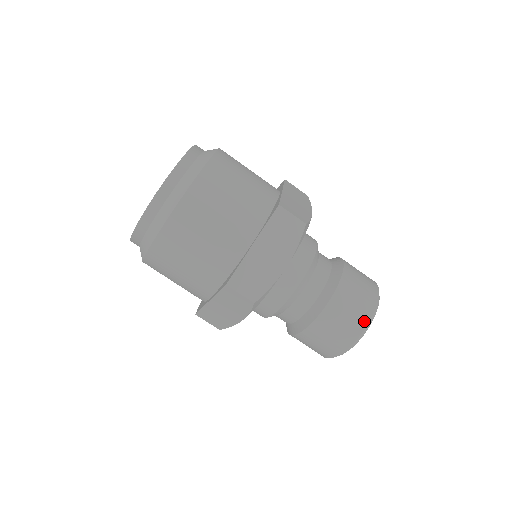
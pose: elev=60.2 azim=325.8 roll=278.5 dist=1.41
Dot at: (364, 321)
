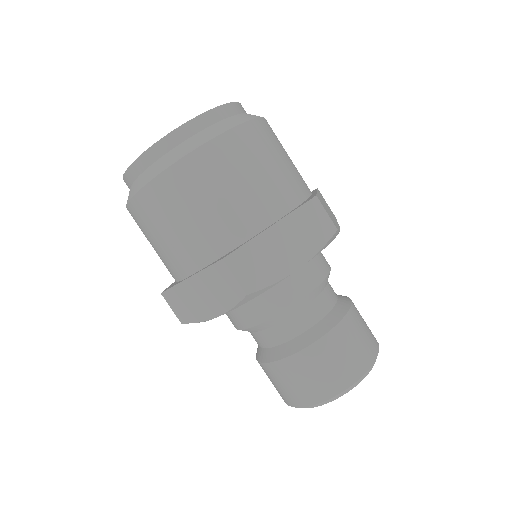
Dot at: (356, 374)
